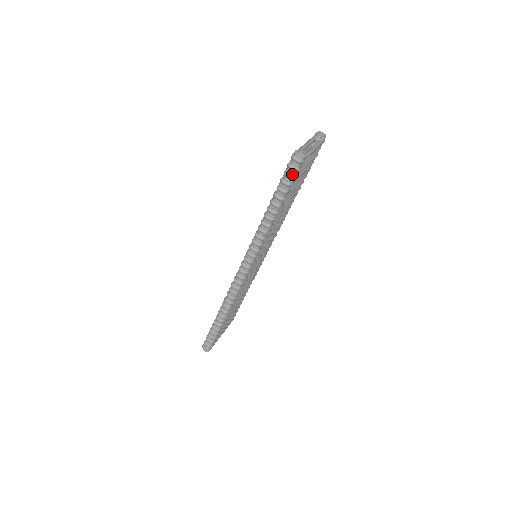
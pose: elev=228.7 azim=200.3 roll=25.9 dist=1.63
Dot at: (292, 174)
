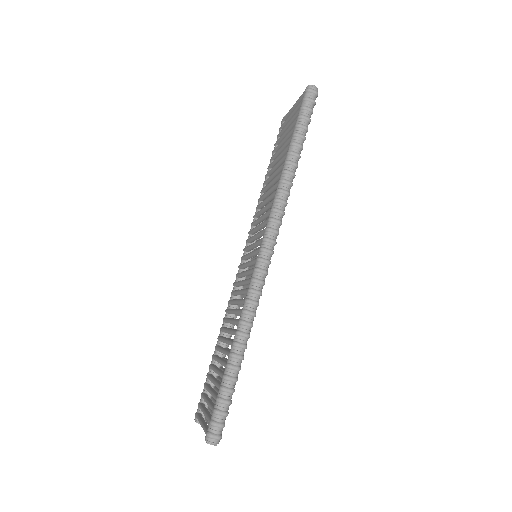
Dot at: (311, 107)
